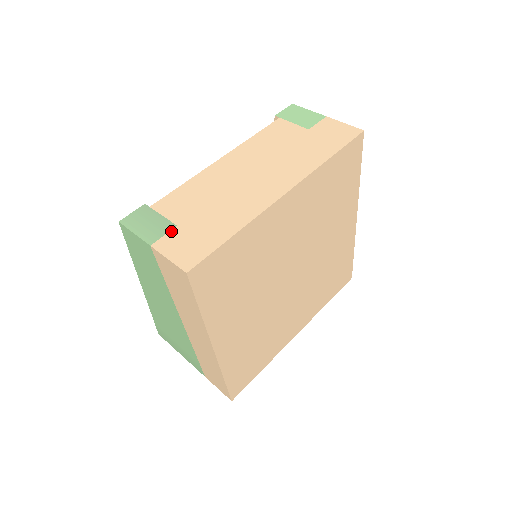
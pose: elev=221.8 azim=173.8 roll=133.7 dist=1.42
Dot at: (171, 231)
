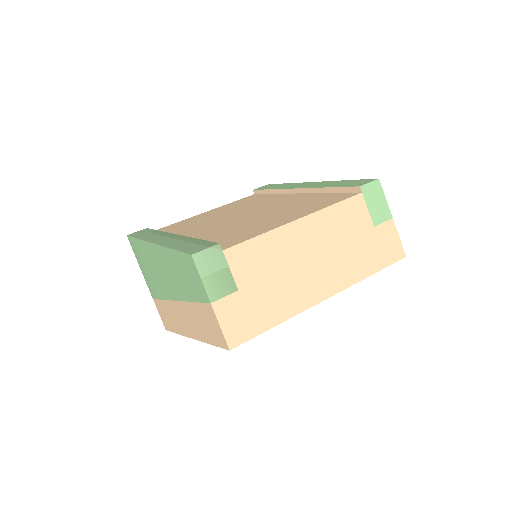
Dot at: (232, 295)
